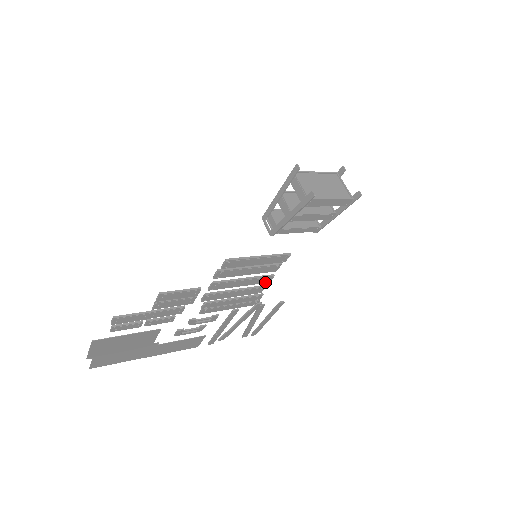
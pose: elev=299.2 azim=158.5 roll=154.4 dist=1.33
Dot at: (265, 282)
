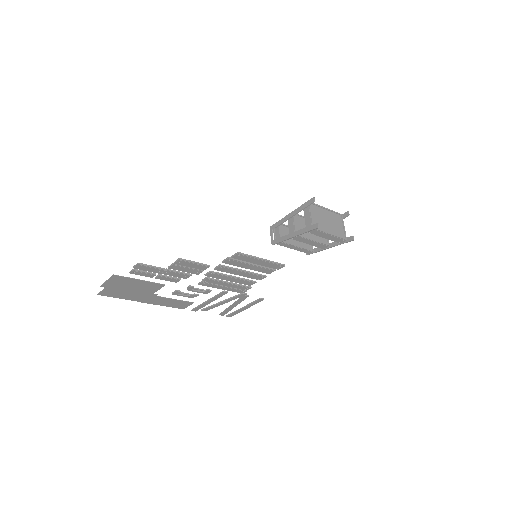
Dot at: (257, 279)
